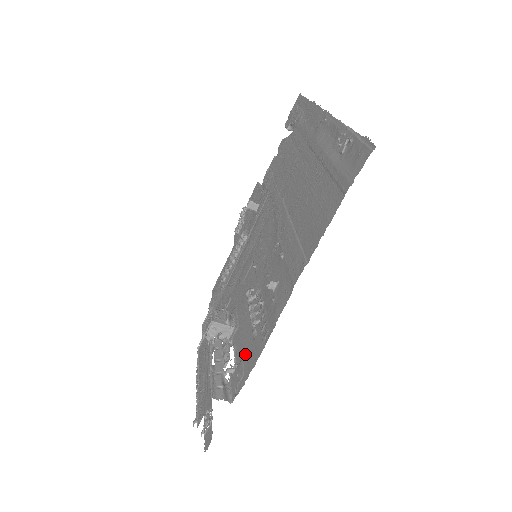
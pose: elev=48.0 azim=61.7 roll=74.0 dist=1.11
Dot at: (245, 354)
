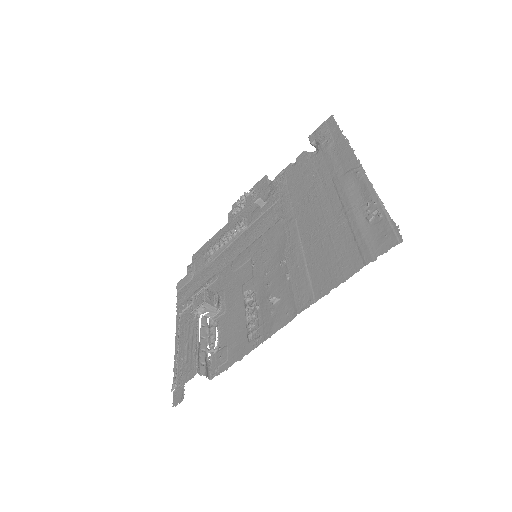
Dot at: (231, 343)
